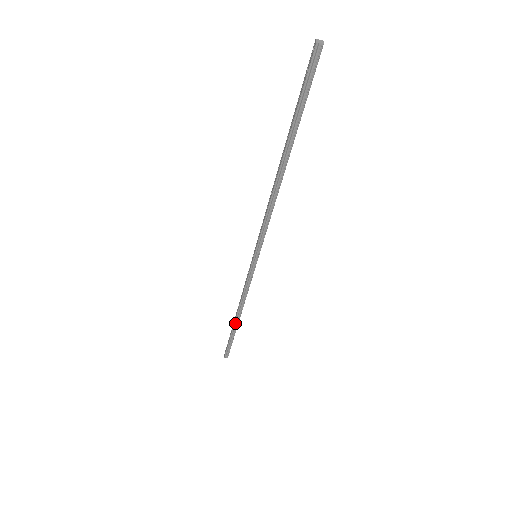
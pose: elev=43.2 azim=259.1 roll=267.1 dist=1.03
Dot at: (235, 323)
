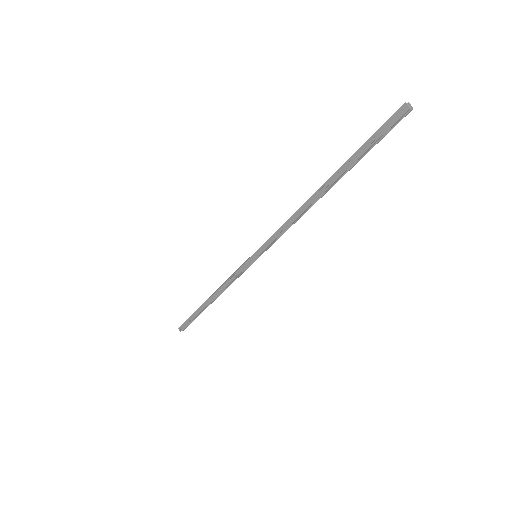
Dot at: (207, 306)
